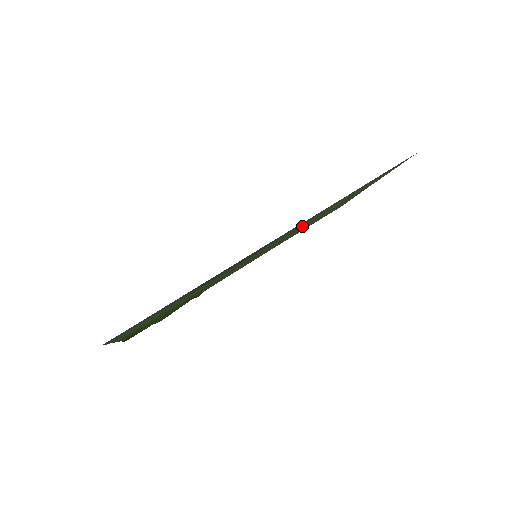
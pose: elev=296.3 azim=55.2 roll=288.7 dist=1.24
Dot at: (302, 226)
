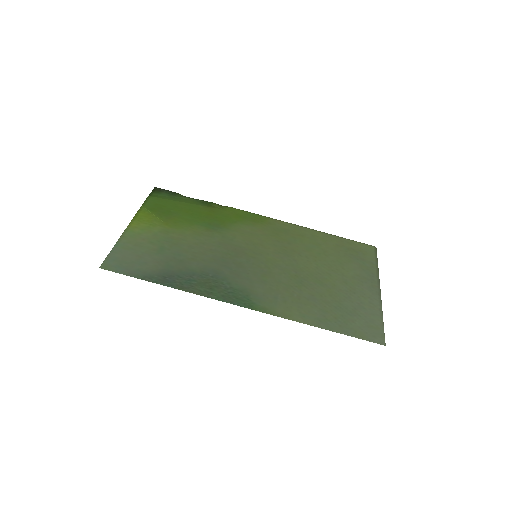
Dot at: (296, 277)
